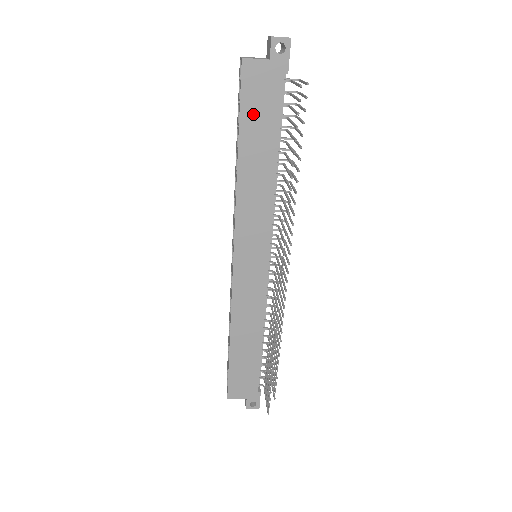
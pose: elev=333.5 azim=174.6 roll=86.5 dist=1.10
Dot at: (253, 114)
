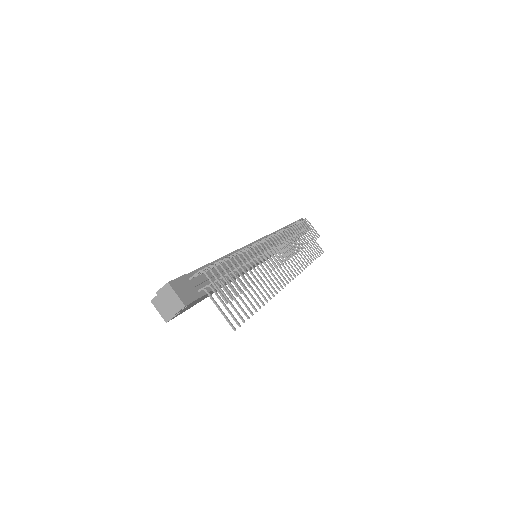
Dot at: (199, 301)
